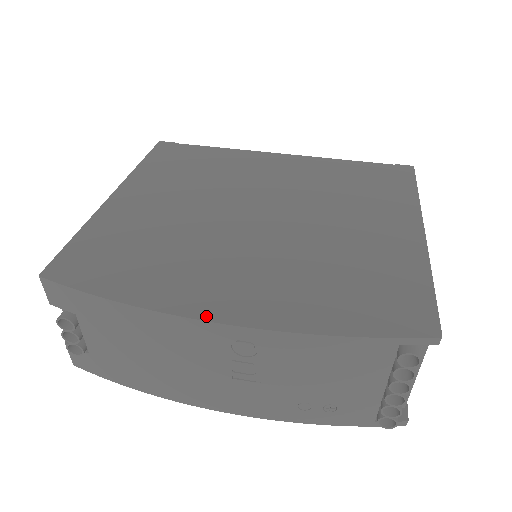
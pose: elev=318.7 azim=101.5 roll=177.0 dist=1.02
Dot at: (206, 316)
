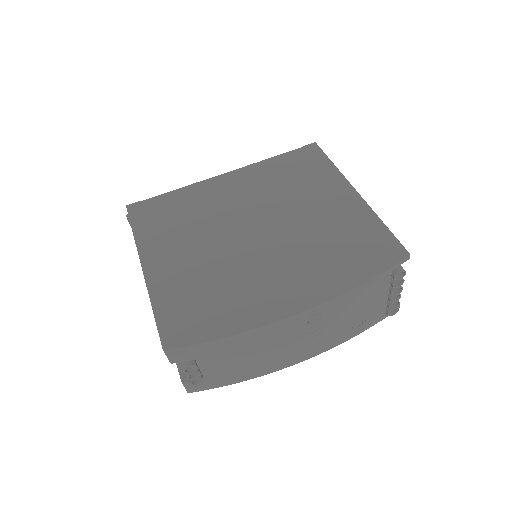
Dot at: (288, 314)
